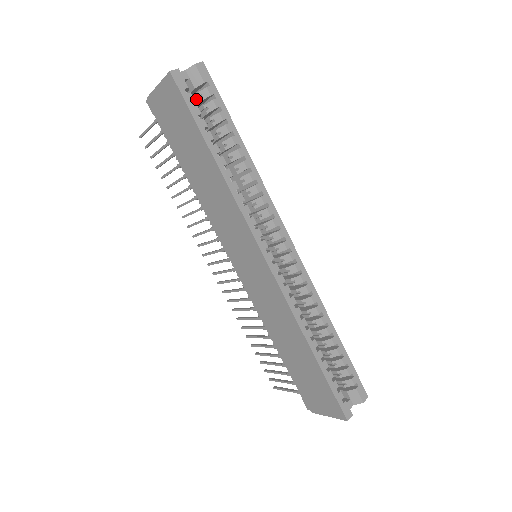
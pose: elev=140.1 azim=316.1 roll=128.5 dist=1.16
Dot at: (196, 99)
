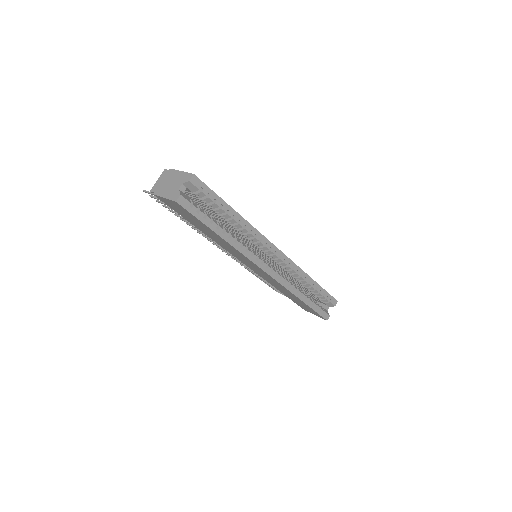
Dot at: (194, 194)
